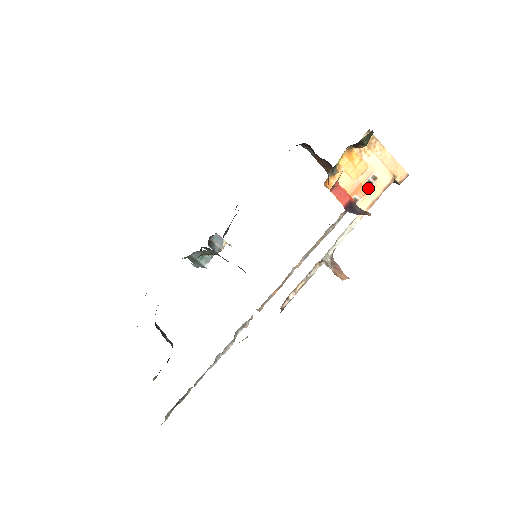
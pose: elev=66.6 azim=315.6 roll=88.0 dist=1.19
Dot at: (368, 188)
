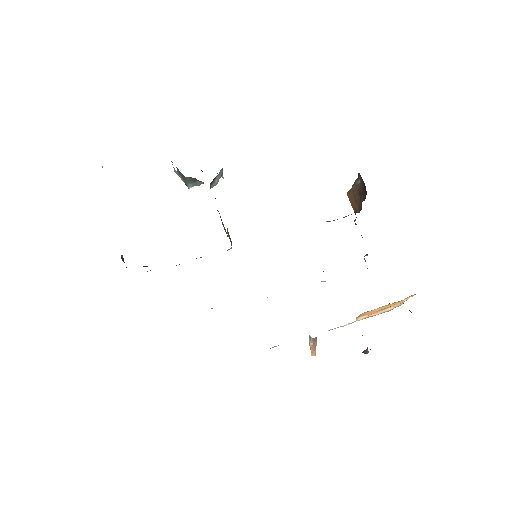
Dot at: (377, 311)
